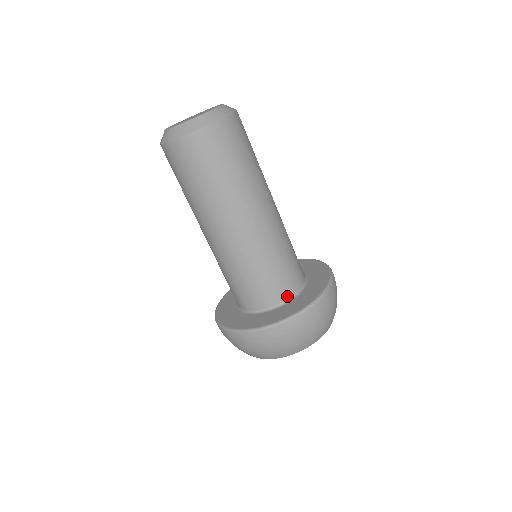
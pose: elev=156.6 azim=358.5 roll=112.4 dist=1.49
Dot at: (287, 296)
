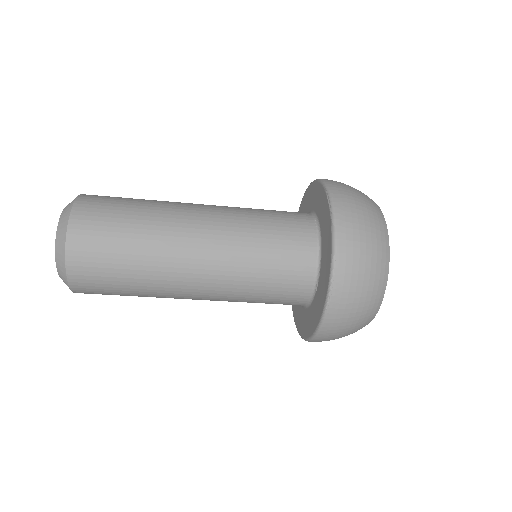
Dot at: (305, 298)
